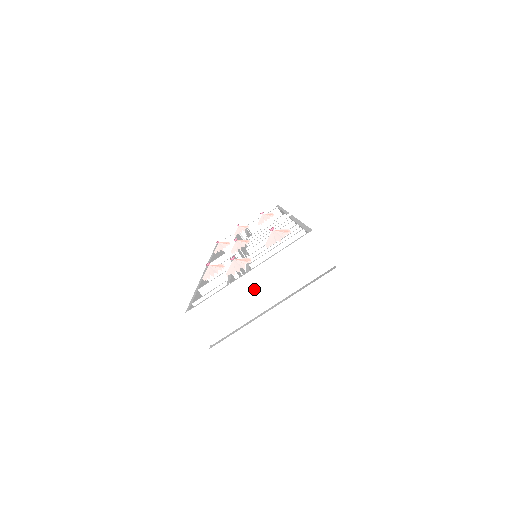
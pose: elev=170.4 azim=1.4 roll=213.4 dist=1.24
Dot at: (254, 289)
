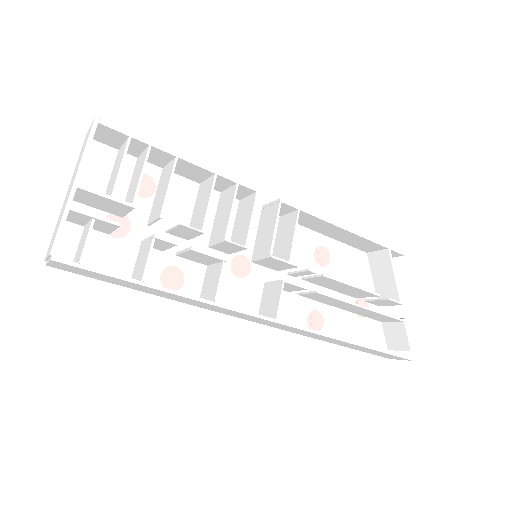
Dot at: (67, 195)
